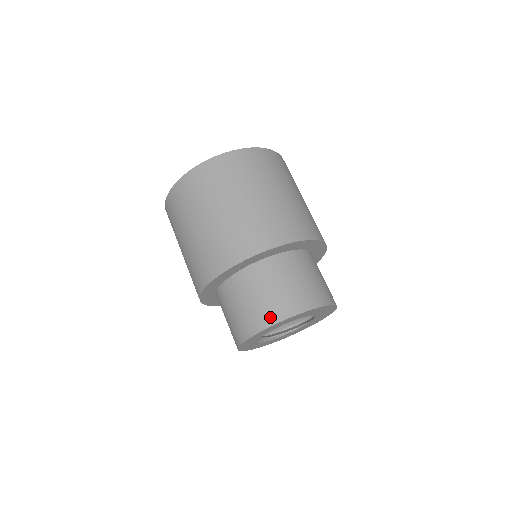
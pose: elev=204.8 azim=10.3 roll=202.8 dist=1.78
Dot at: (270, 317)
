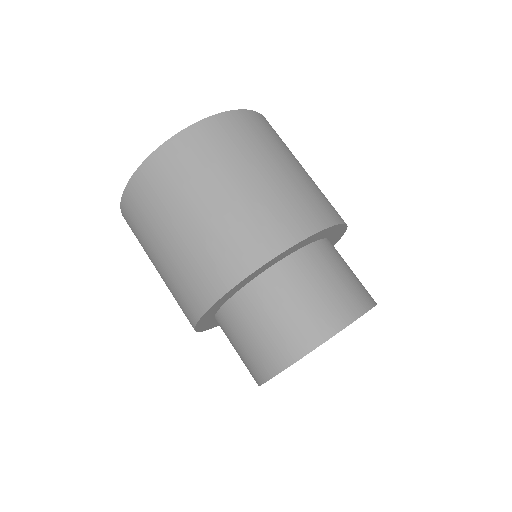
Dot at: (317, 332)
